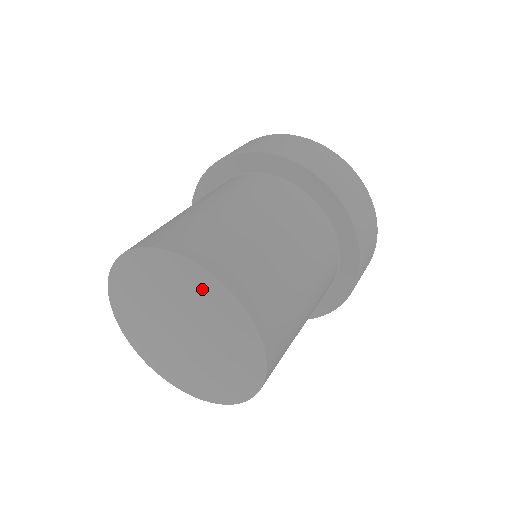
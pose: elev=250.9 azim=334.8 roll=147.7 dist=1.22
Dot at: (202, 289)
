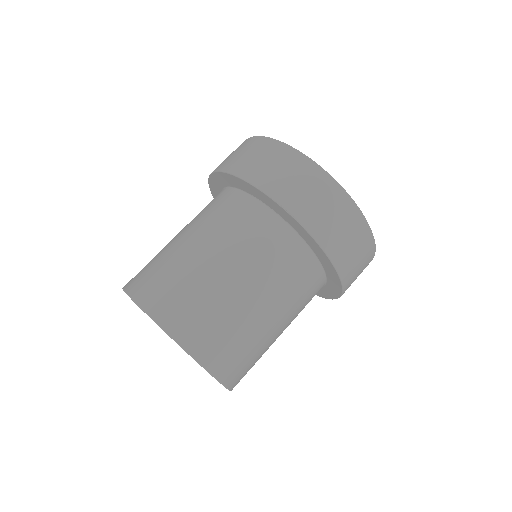
Dot at: occluded
